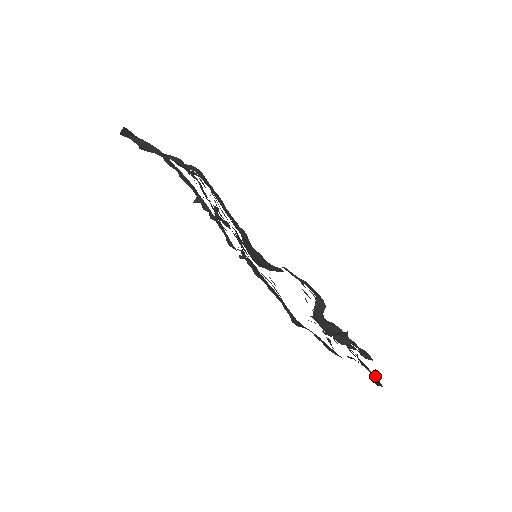
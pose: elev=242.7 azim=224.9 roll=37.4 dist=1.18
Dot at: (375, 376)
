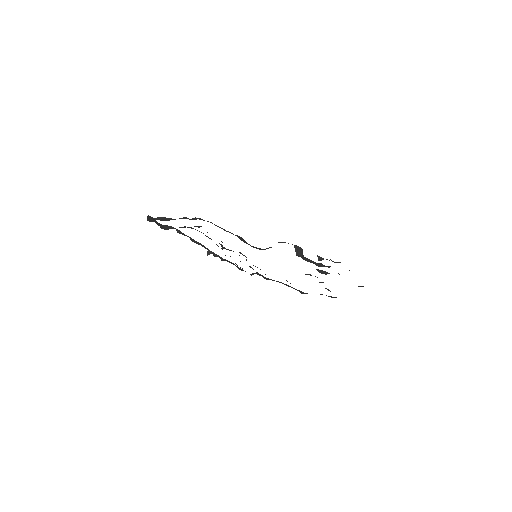
Dot at: occluded
